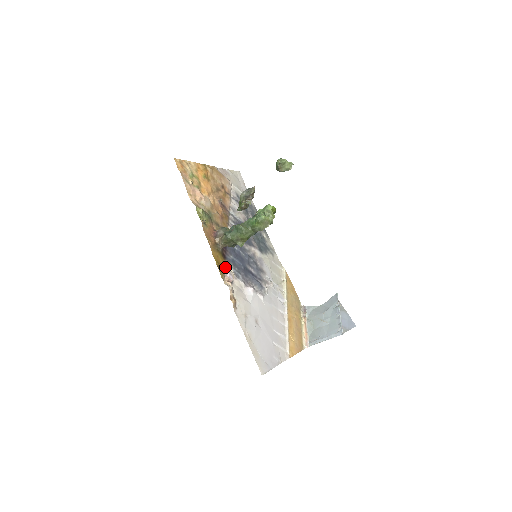
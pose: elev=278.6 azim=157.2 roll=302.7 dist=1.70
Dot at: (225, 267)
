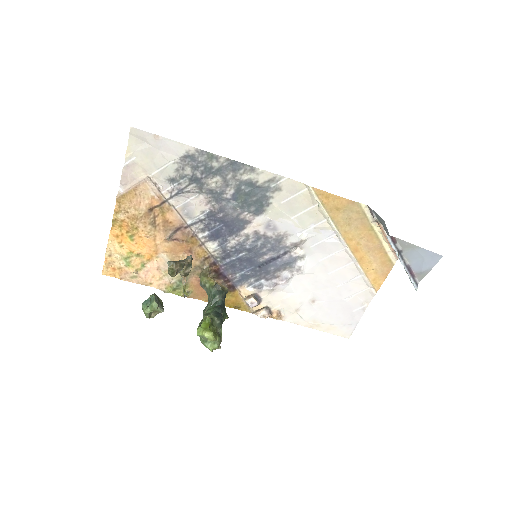
Dot at: (242, 293)
